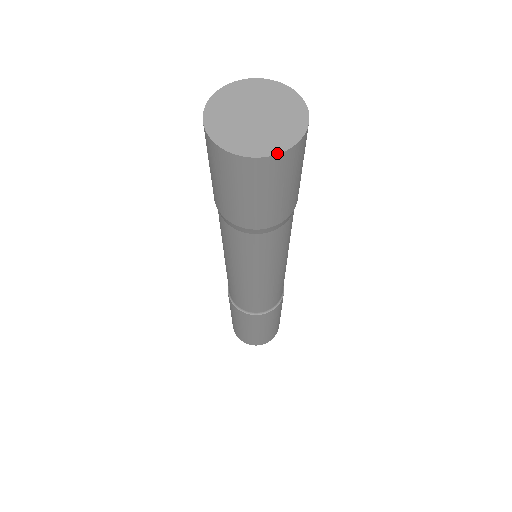
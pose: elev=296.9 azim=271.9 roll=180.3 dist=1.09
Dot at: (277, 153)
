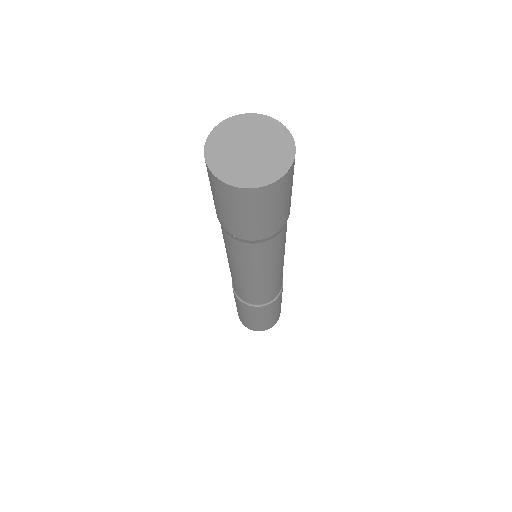
Dot at: (274, 181)
